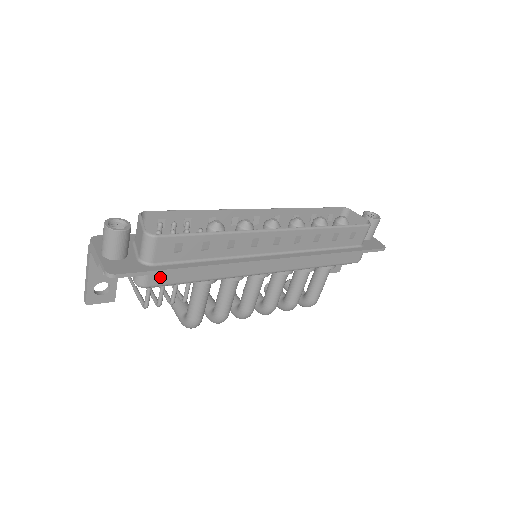
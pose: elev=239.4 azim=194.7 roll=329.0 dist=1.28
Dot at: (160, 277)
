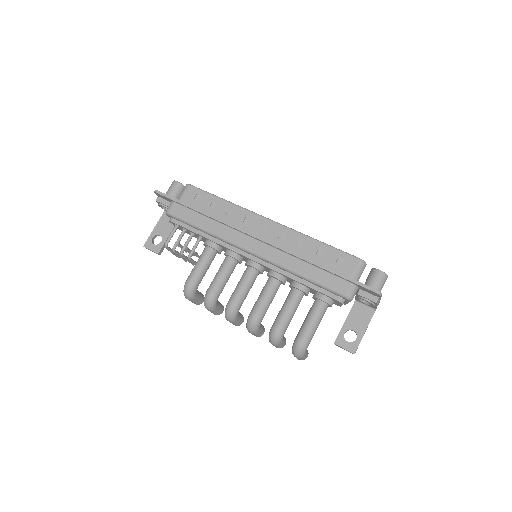
Dot at: (179, 209)
